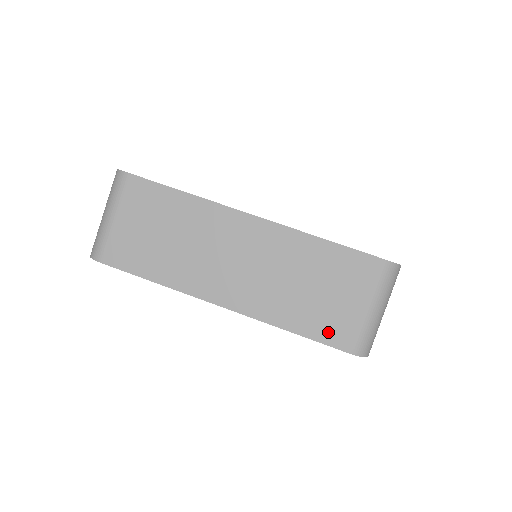
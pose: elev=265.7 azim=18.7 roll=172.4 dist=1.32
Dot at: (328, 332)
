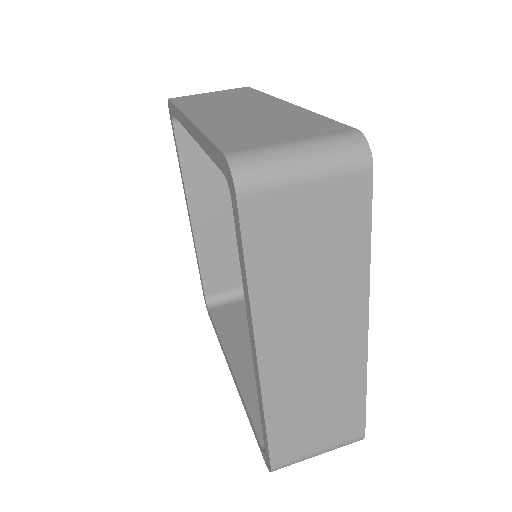
Dot at: (232, 142)
